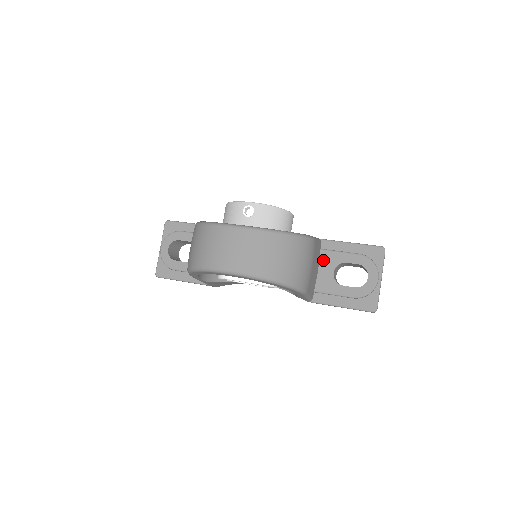
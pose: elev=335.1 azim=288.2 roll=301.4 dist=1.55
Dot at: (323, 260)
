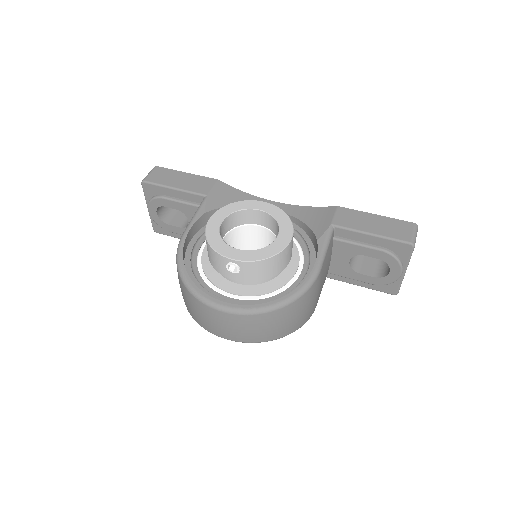
Dot at: (337, 249)
